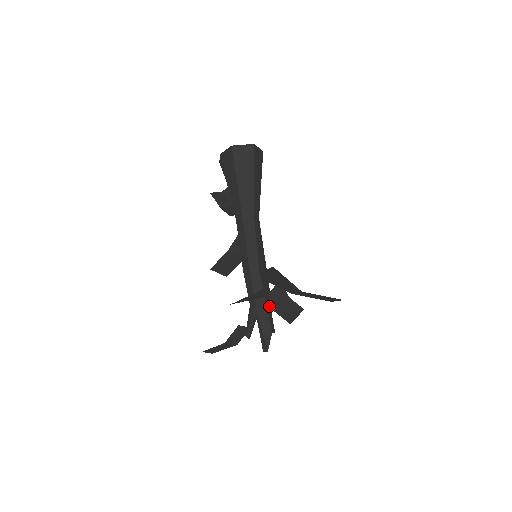
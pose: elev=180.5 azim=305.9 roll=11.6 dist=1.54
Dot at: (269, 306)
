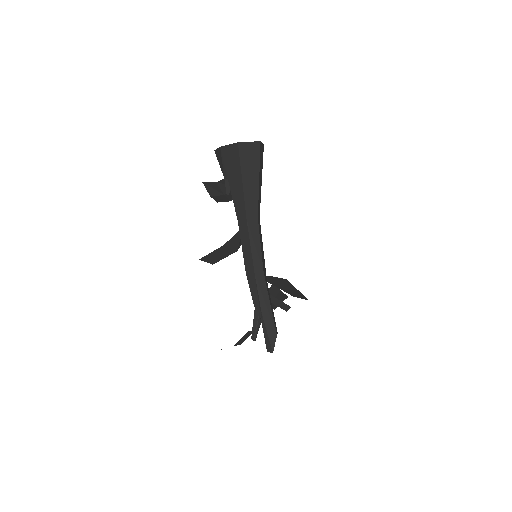
Dot at: (272, 308)
